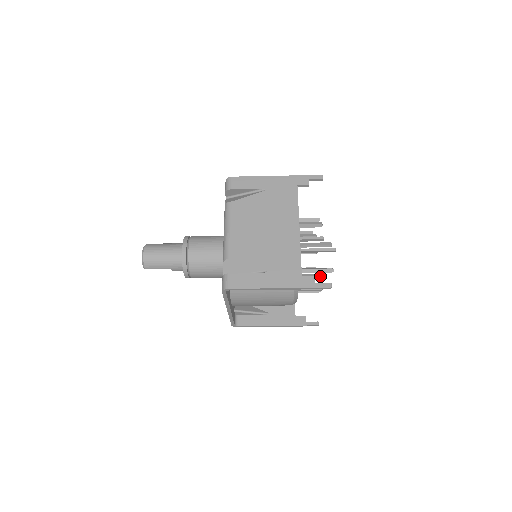
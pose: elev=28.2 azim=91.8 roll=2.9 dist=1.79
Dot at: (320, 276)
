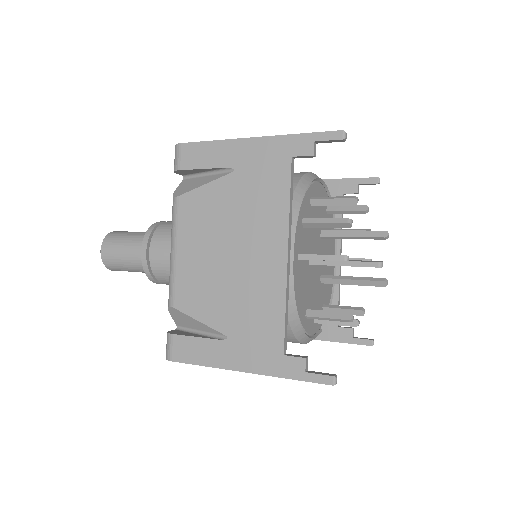
Dot at: (344, 318)
